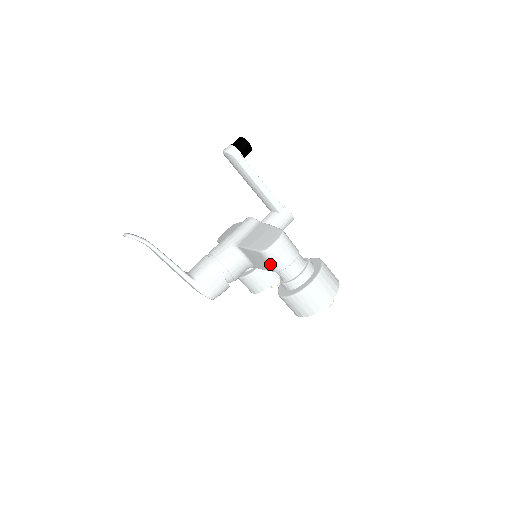
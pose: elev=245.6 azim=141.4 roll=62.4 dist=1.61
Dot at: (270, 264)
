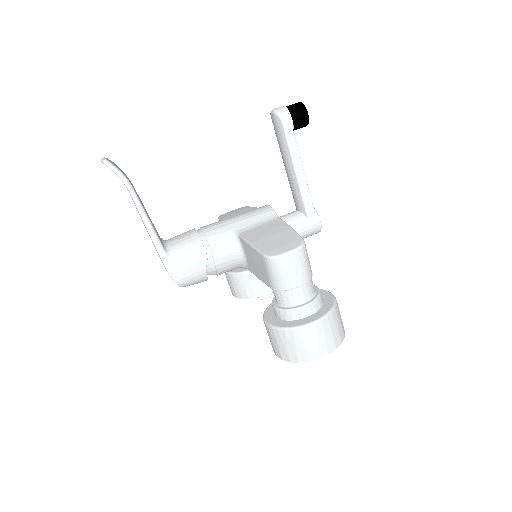
Dot at: (269, 276)
